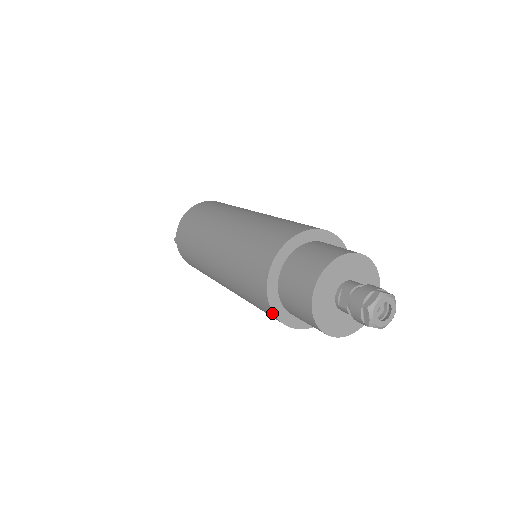
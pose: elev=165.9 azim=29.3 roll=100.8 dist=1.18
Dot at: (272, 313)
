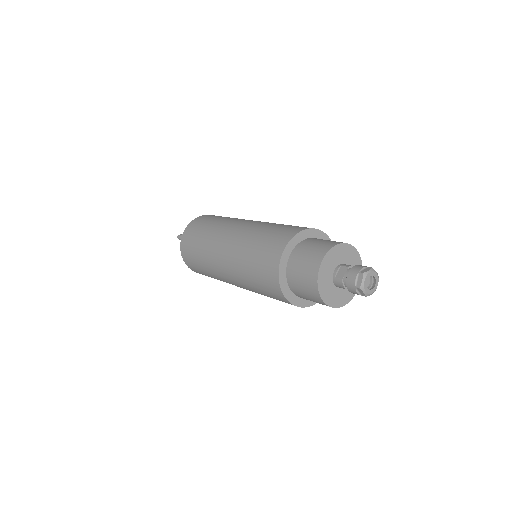
Dot at: (277, 278)
